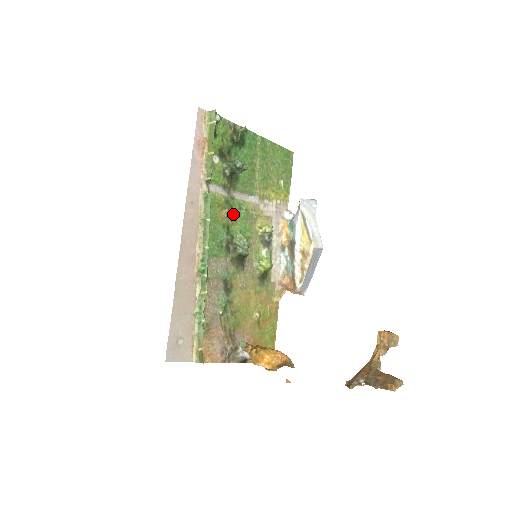
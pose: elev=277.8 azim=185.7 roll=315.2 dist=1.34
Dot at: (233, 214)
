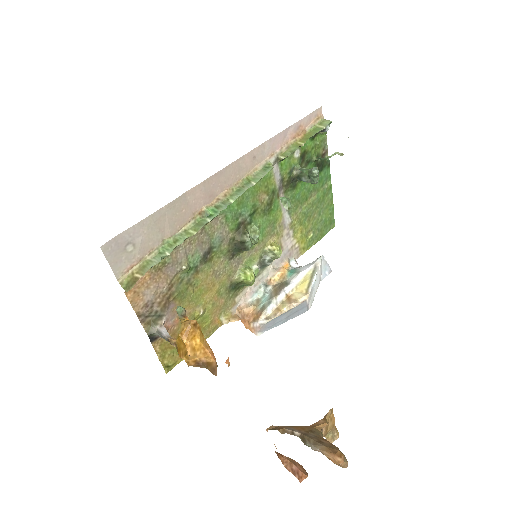
Dot at: (267, 207)
